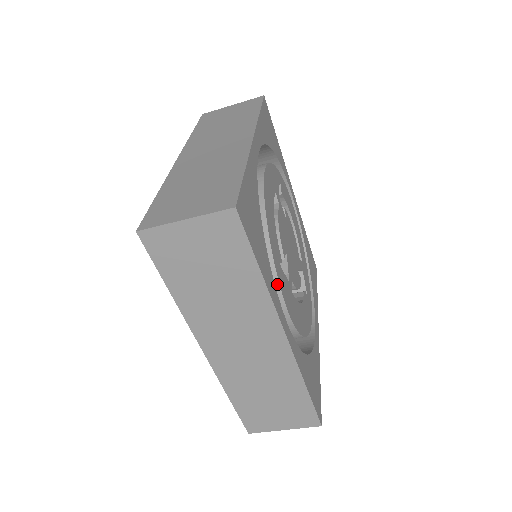
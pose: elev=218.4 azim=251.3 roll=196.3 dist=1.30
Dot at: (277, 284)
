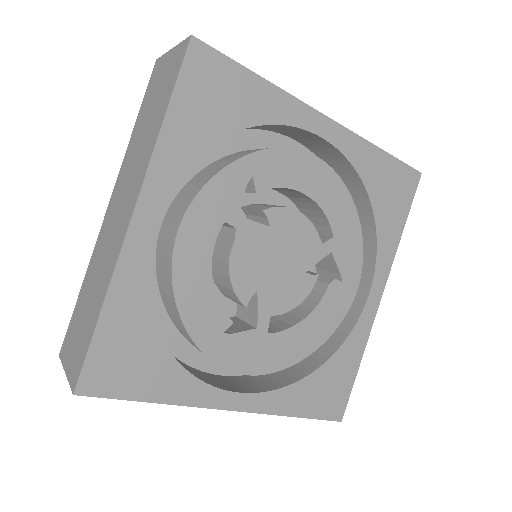
Dot at: (215, 363)
